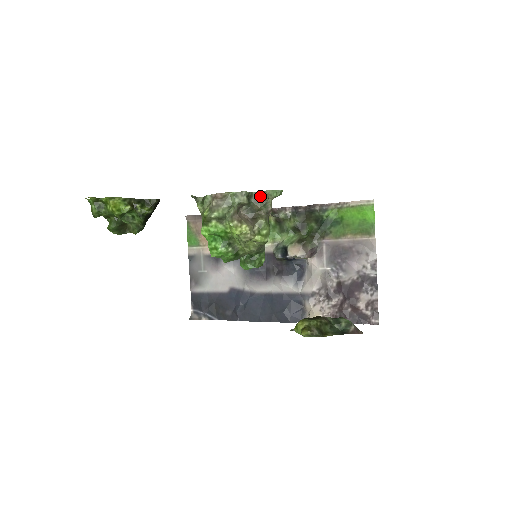
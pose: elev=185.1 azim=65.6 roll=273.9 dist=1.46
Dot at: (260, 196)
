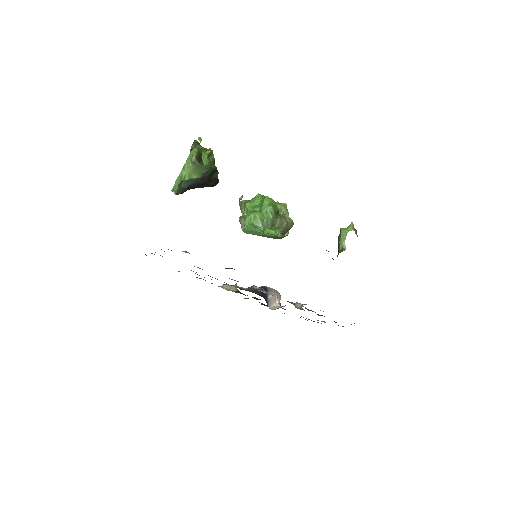
Dot at: occluded
